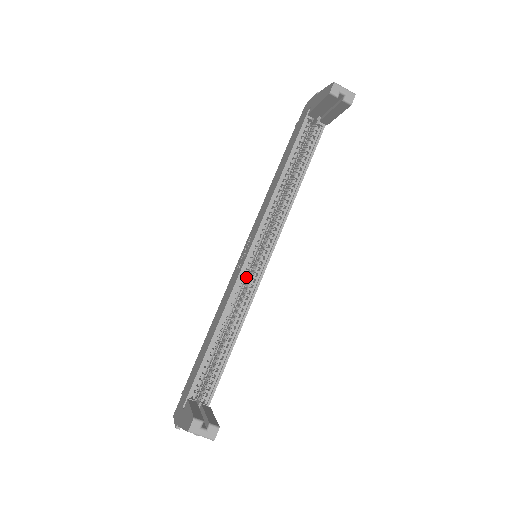
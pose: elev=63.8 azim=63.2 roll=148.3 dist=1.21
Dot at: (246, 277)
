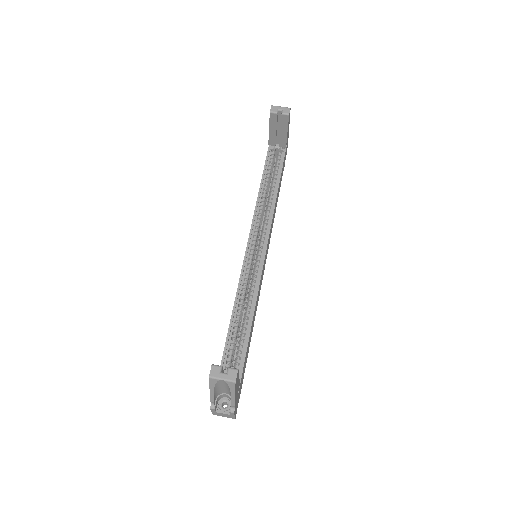
Dot at: (250, 272)
